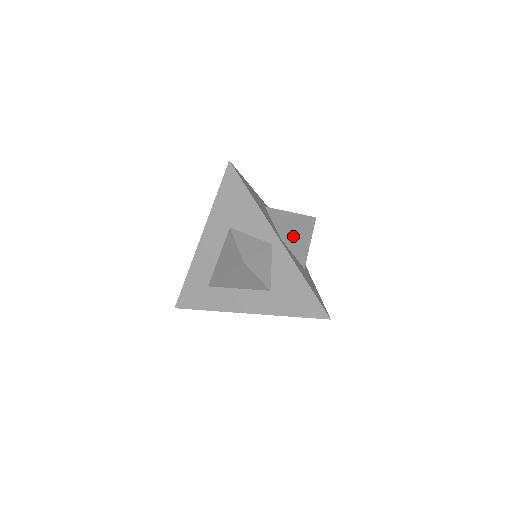
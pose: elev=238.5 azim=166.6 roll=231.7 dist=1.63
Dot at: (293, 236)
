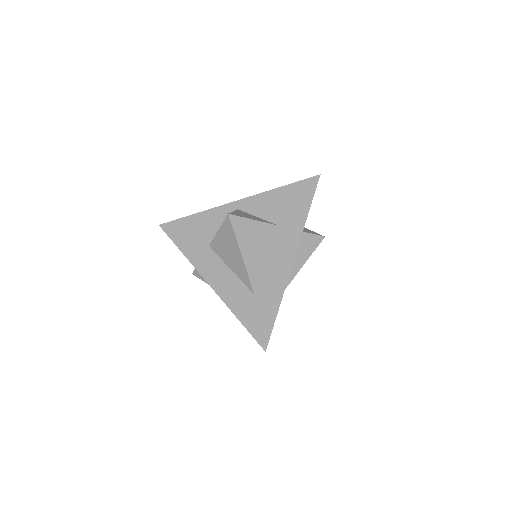
Dot at: occluded
